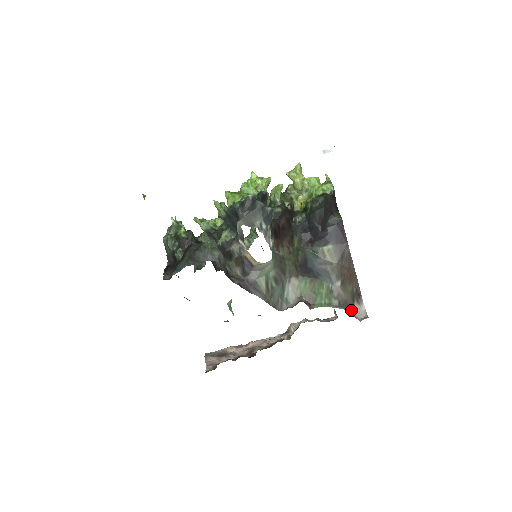
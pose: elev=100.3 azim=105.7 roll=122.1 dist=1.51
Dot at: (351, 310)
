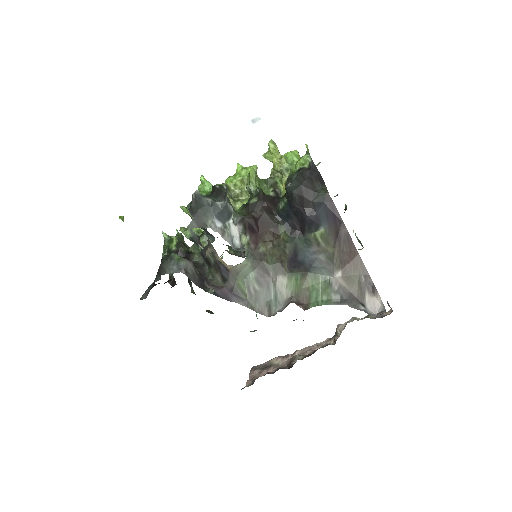
Dot at: (361, 304)
